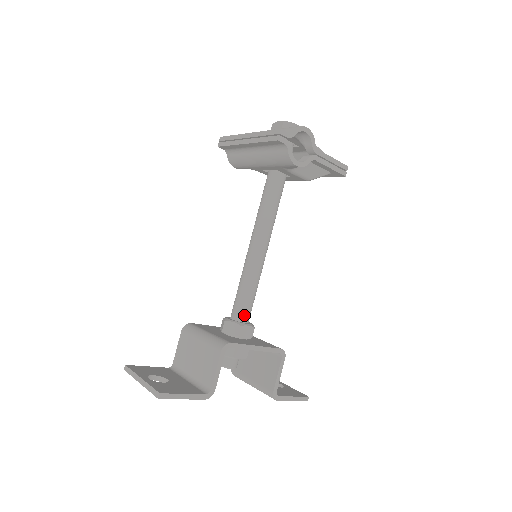
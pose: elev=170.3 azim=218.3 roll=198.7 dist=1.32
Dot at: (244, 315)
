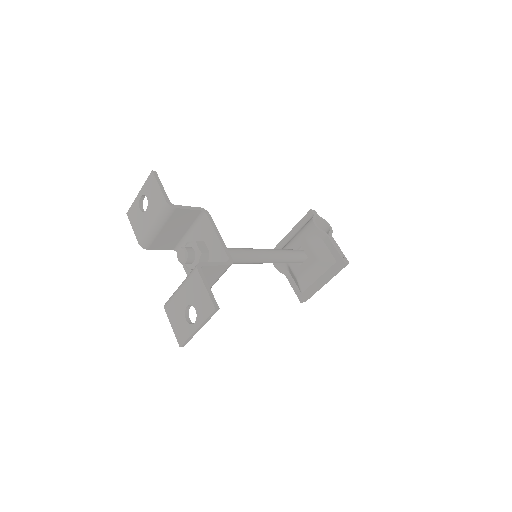
Dot at: occluded
